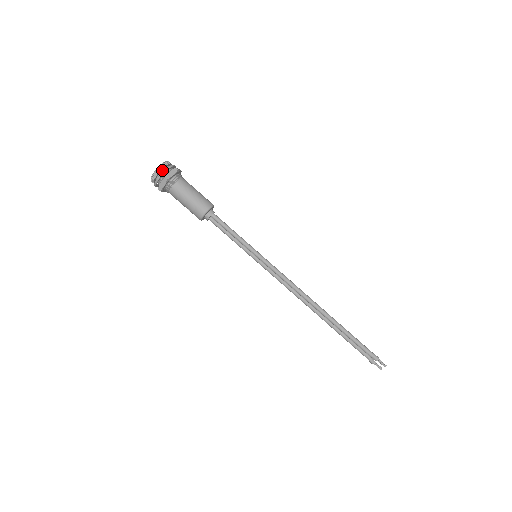
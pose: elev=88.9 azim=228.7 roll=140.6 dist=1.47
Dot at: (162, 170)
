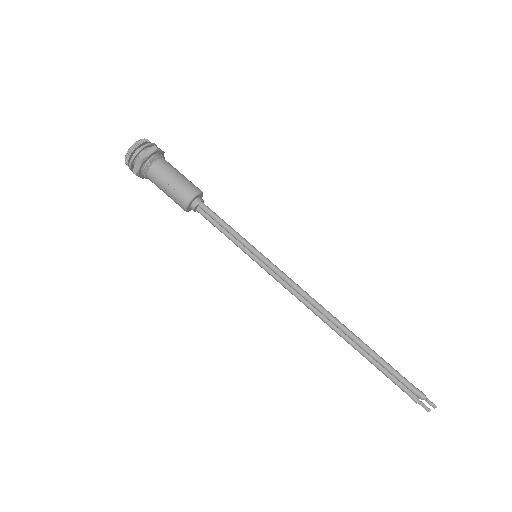
Dot at: (138, 149)
